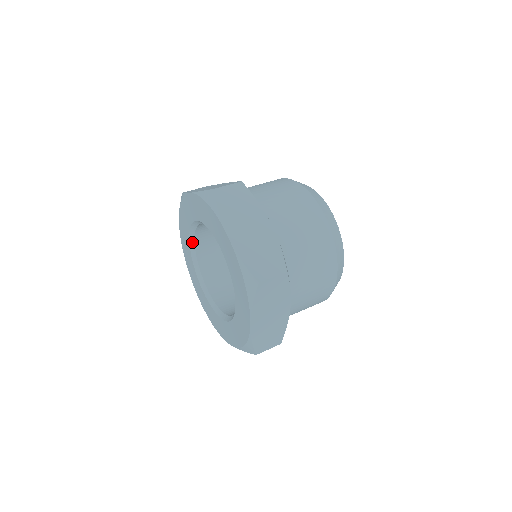
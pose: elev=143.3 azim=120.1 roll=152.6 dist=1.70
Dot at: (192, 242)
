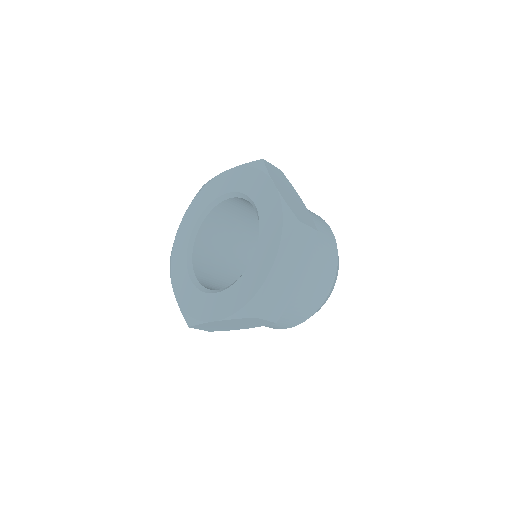
Dot at: (197, 227)
